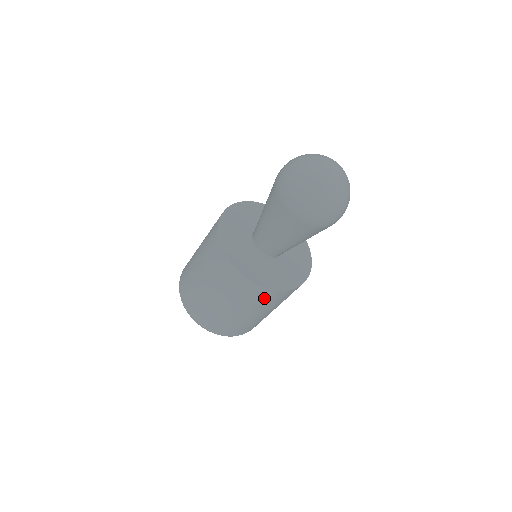
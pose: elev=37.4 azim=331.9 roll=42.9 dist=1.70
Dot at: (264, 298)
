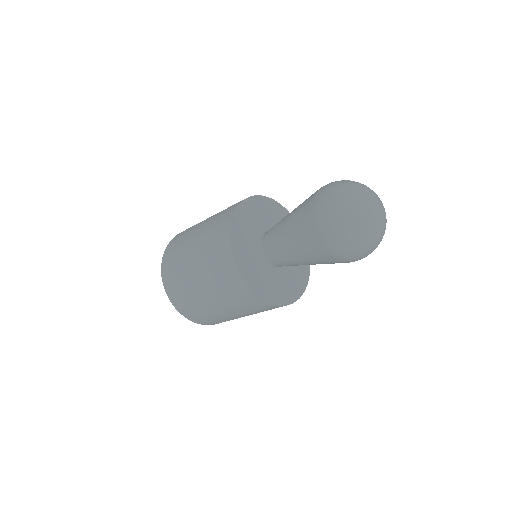
Dot at: (249, 303)
